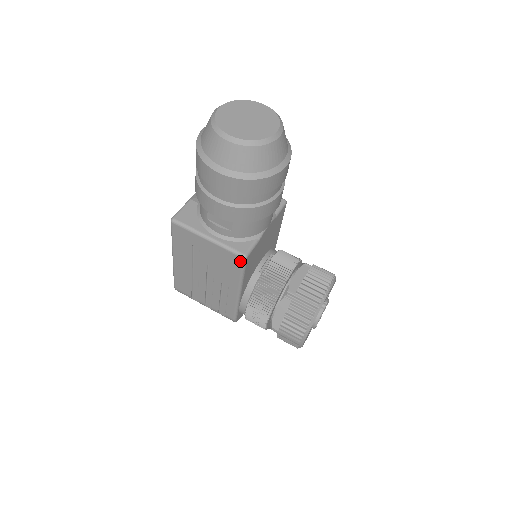
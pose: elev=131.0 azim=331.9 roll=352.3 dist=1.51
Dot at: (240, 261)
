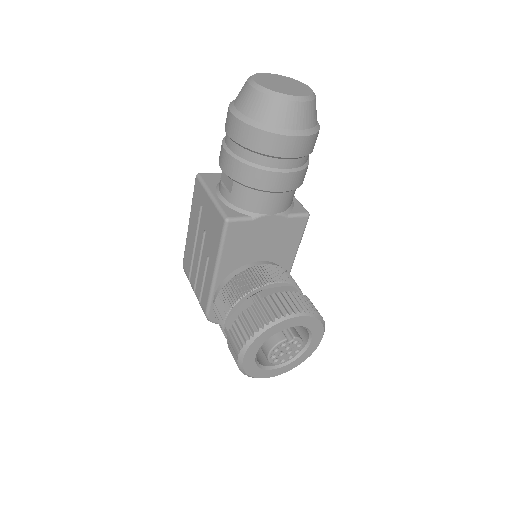
Dot at: (222, 224)
